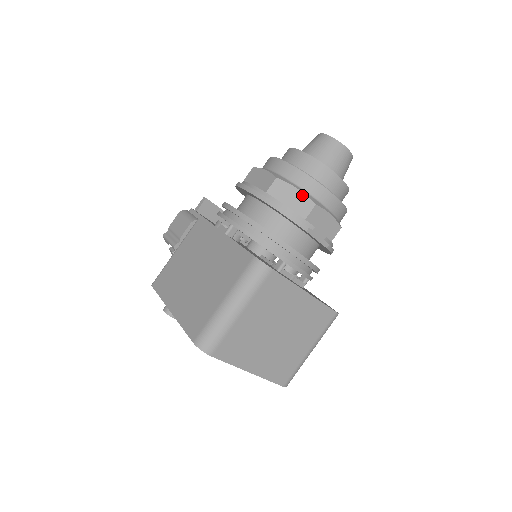
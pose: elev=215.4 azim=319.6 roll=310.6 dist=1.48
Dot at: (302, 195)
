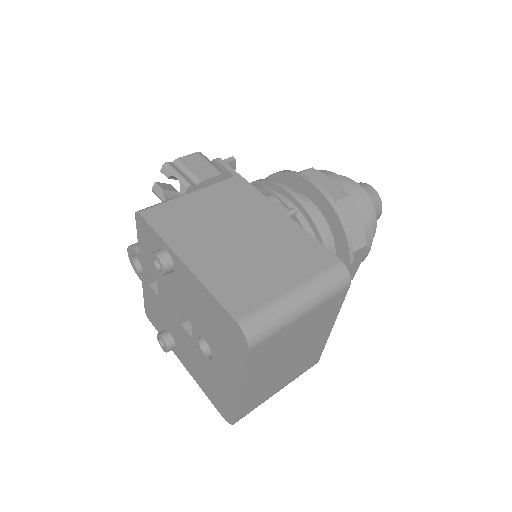
Dot at: (361, 228)
